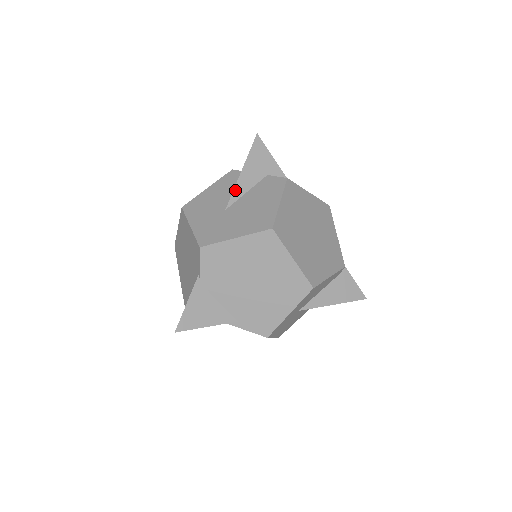
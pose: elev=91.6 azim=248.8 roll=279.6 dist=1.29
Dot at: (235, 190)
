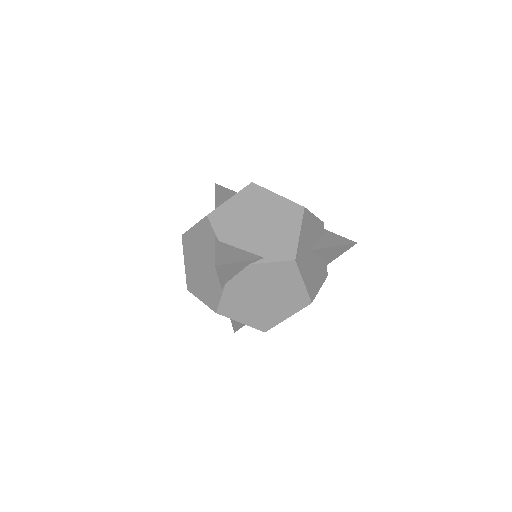
Dot at: (216, 203)
